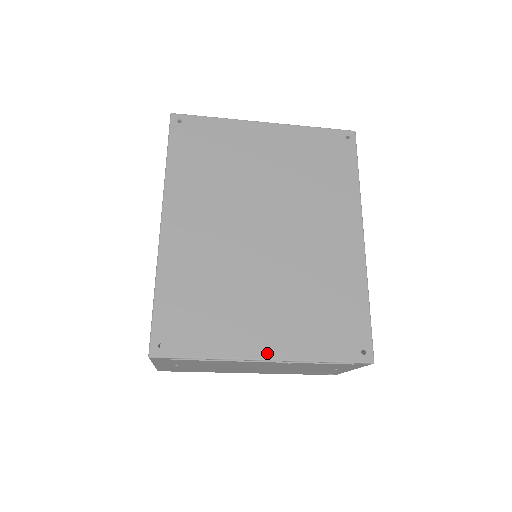
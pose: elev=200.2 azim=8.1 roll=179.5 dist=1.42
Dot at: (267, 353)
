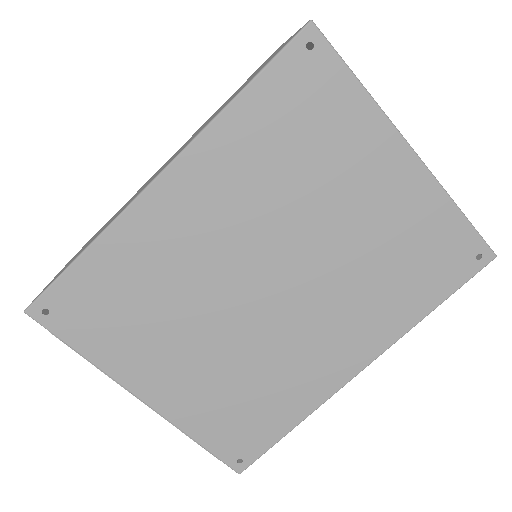
Dot at: (149, 397)
